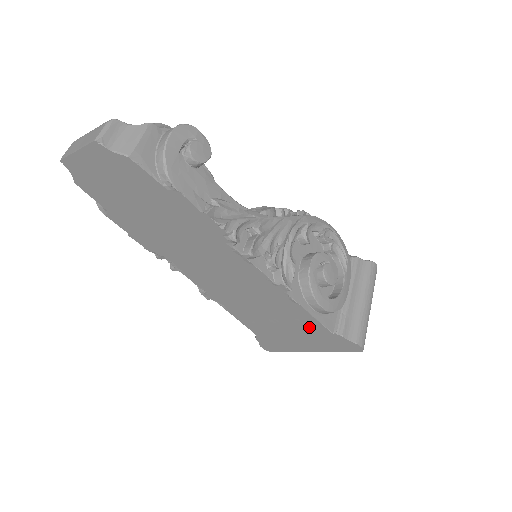
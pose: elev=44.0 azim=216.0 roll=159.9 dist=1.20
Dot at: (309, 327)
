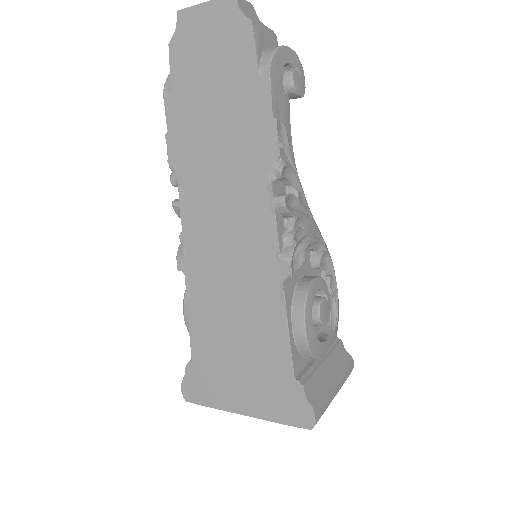
Dot at: (271, 357)
